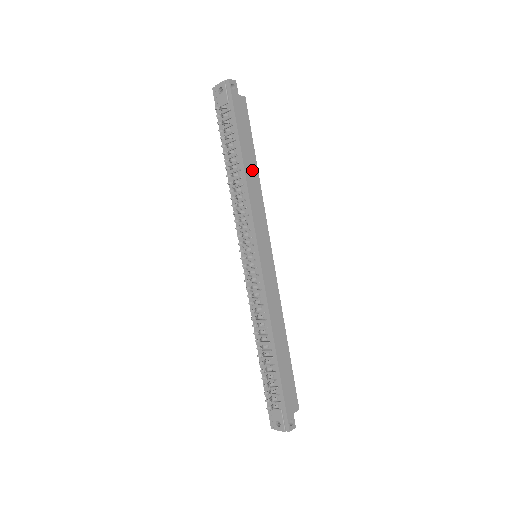
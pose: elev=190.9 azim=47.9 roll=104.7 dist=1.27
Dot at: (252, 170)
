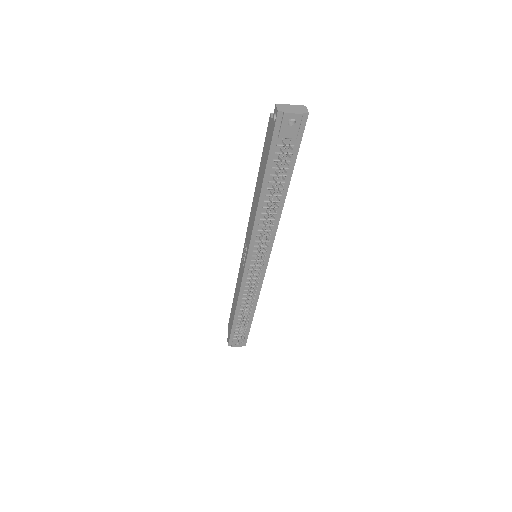
Dot at: occluded
